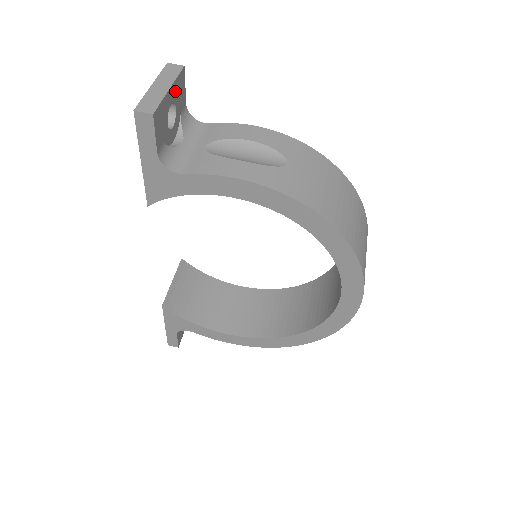
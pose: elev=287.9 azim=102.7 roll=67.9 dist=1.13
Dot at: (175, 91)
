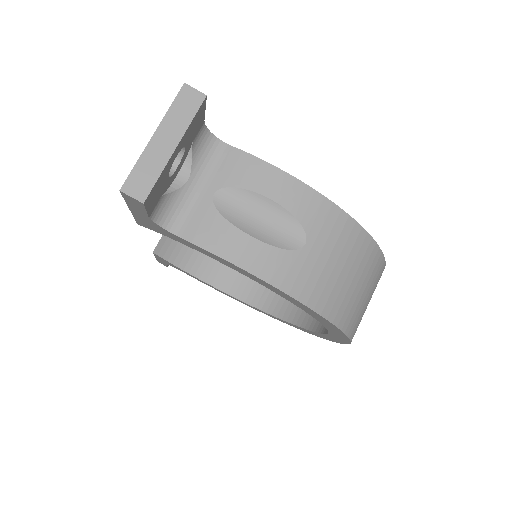
Dot at: (186, 136)
